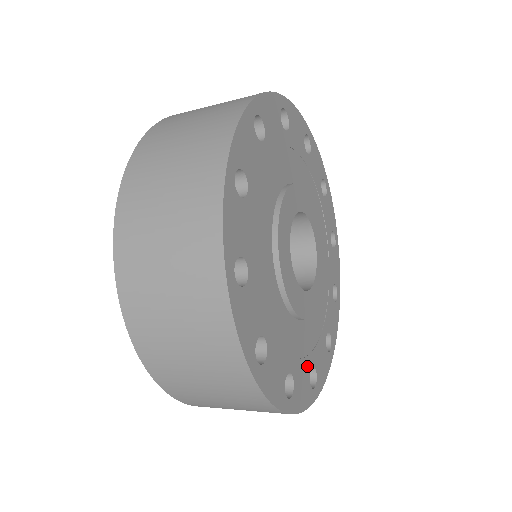
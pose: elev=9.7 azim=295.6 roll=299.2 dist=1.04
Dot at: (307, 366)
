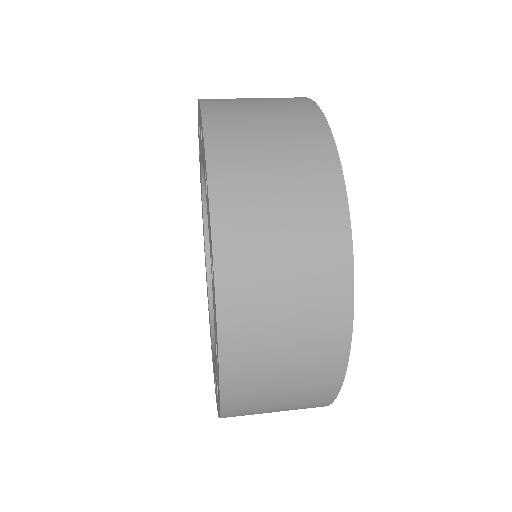
Dot at: occluded
